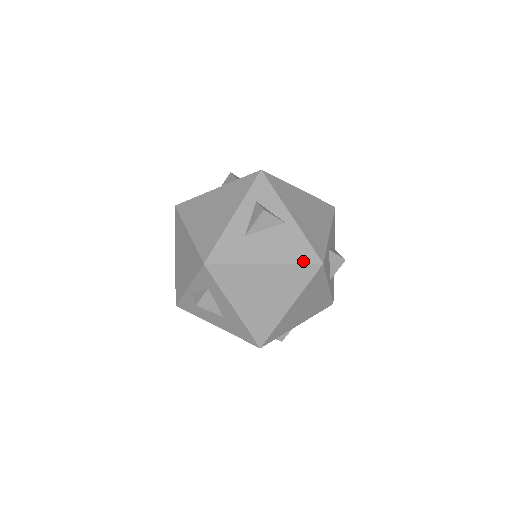
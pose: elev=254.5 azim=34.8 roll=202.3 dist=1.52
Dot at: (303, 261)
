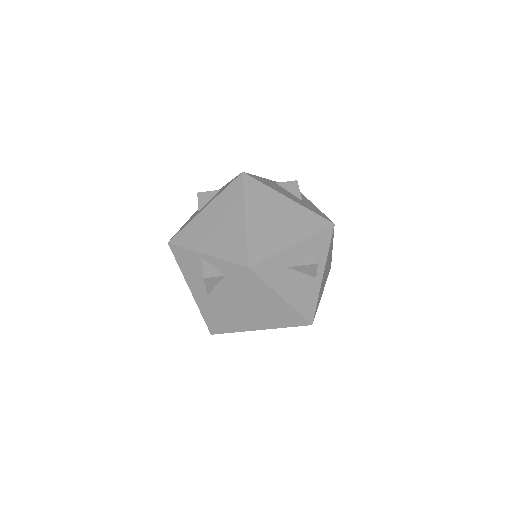
Dot at: (304, 314)
